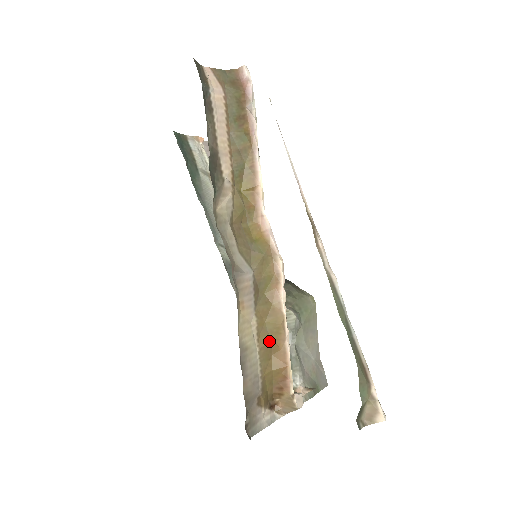
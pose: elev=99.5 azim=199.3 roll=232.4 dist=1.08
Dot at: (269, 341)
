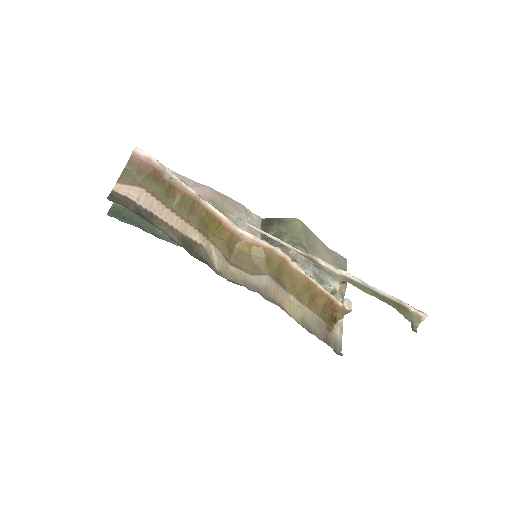
Dot at: (308, 297)
